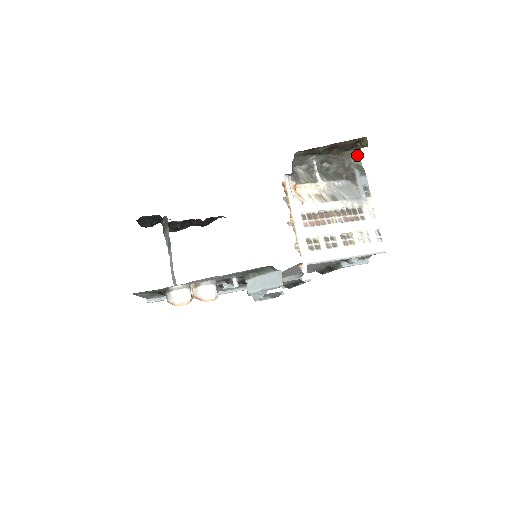
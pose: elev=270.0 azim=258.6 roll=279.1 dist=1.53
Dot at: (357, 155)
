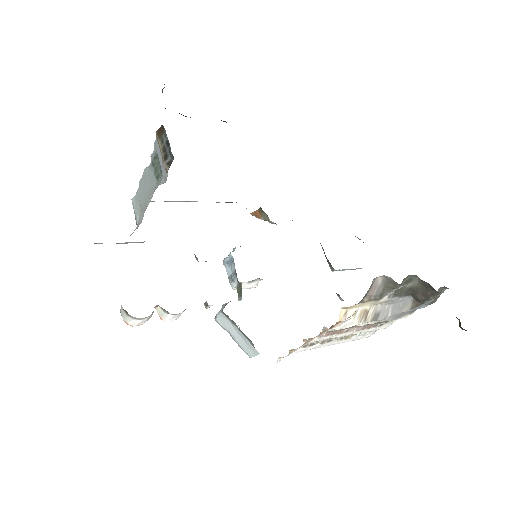
Dot at: occluded
